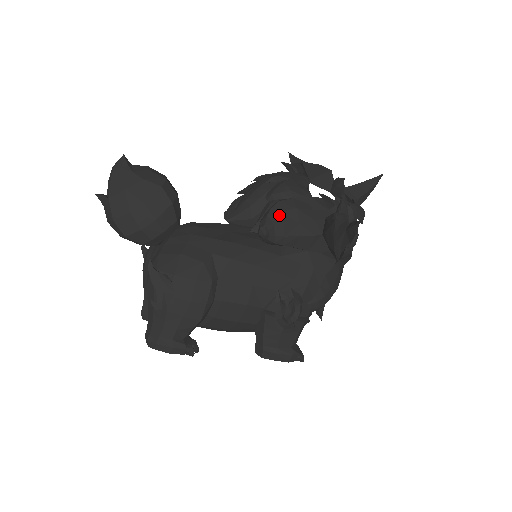
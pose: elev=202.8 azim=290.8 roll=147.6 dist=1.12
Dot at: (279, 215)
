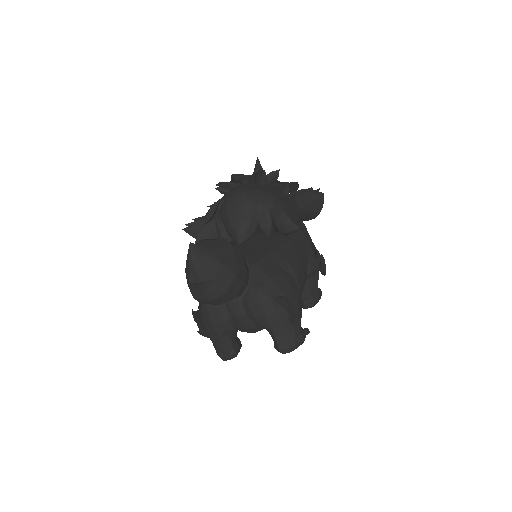
Dot at: (289, 212)
